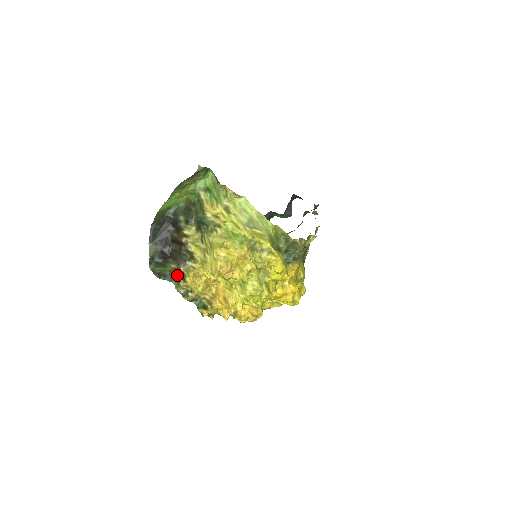
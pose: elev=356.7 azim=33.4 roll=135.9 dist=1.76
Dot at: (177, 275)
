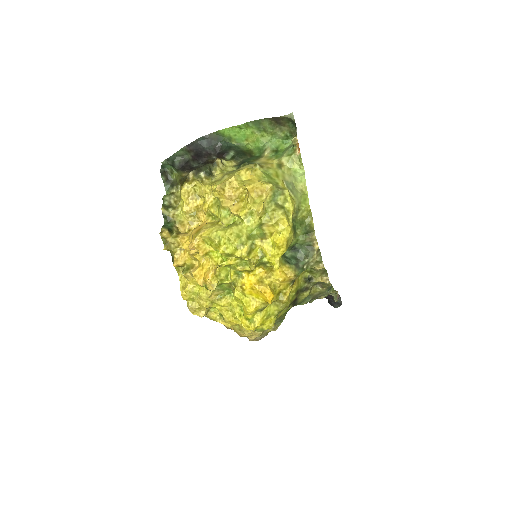
Dot at: (178, 188)
